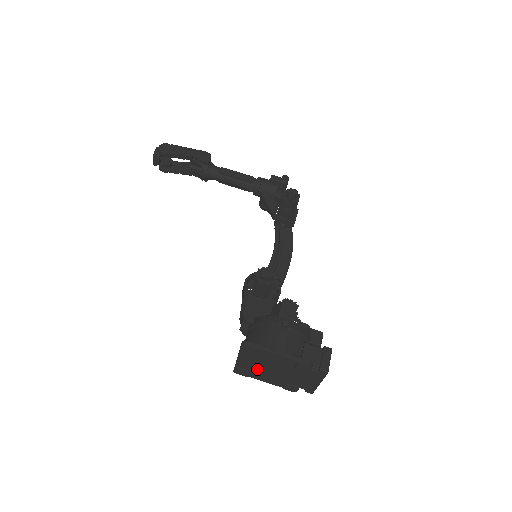
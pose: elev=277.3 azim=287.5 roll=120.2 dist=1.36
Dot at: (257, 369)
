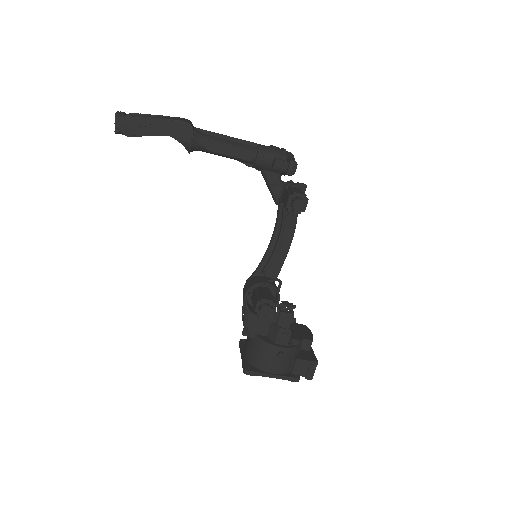
Dot at: occluded
